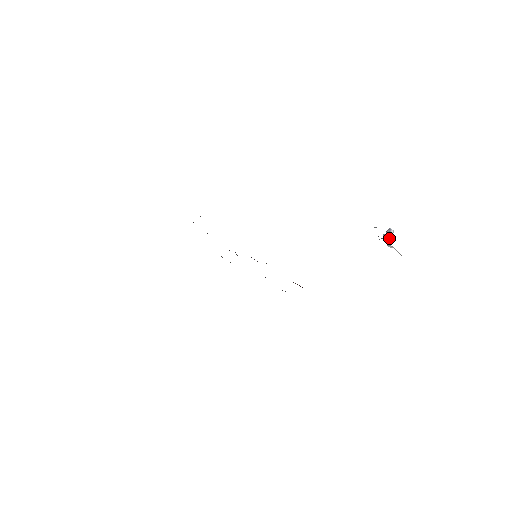
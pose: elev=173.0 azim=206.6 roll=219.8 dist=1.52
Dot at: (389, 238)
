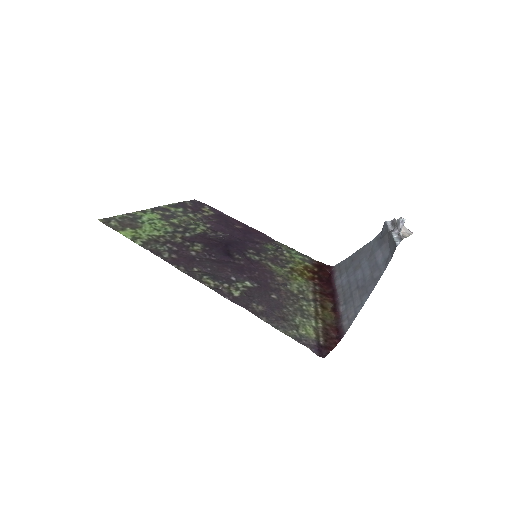
Dot at: occluded
